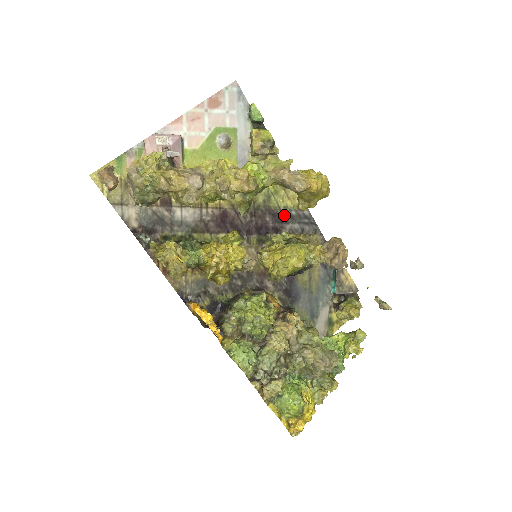
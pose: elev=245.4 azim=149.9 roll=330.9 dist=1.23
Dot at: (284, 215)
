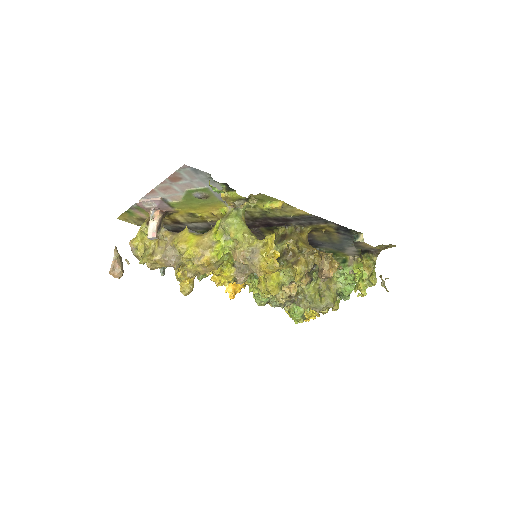
Dot at: (286, 218)
